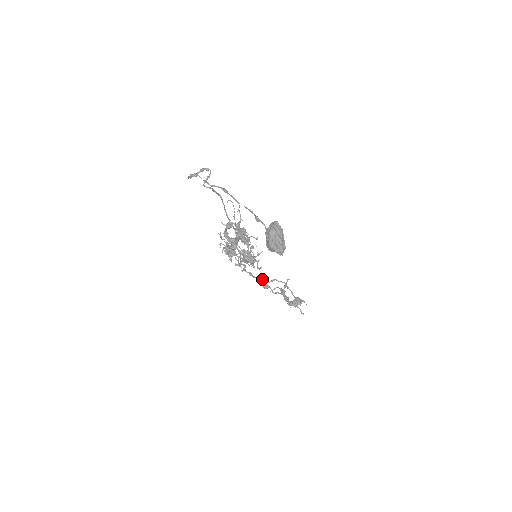
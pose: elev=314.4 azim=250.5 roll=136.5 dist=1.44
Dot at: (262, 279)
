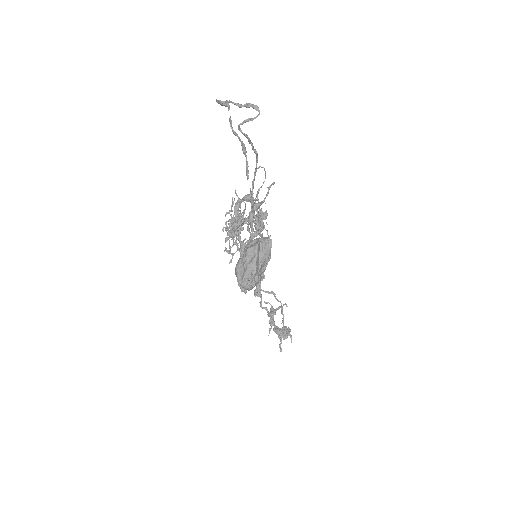
Dot at: (260, 282)
